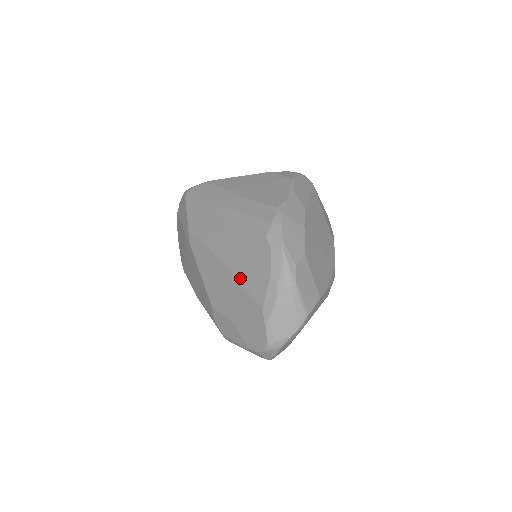
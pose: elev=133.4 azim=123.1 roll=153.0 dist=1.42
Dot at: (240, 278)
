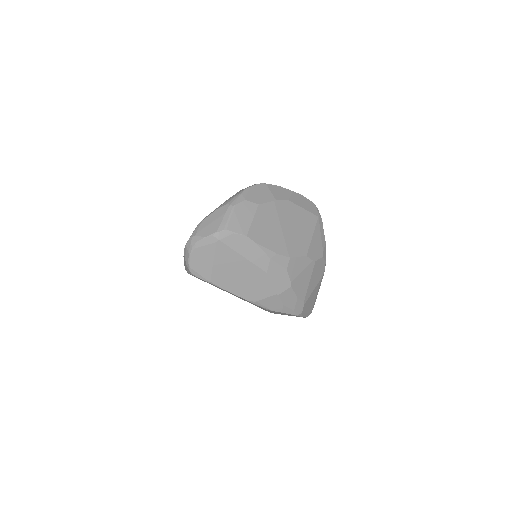
Dot at: occluded
